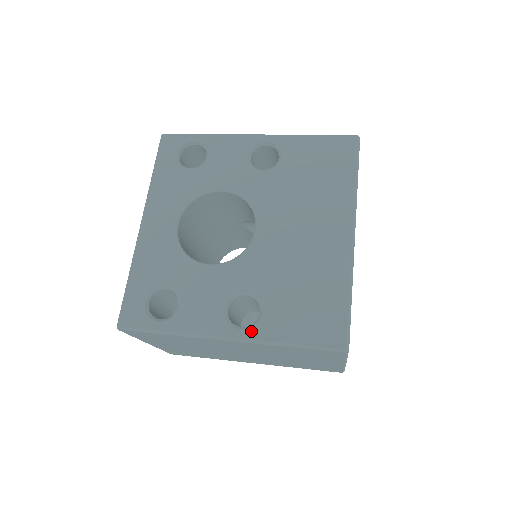
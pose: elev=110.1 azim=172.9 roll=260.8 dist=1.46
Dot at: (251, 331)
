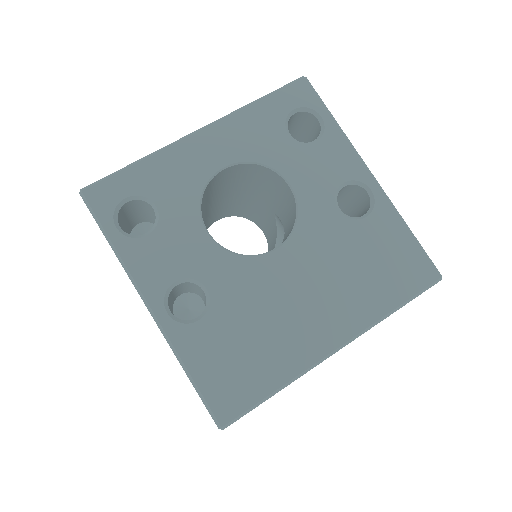
Dot at: (173, 324)
